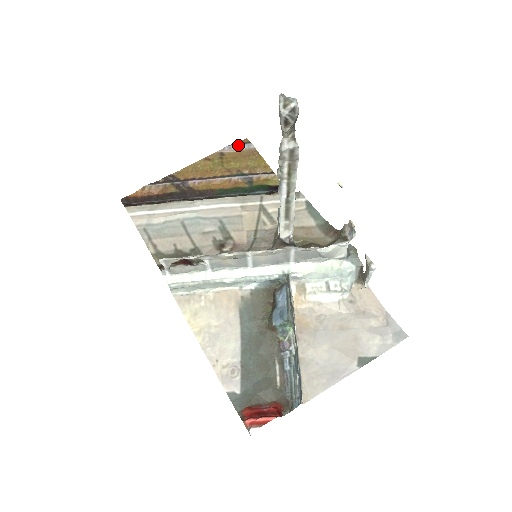
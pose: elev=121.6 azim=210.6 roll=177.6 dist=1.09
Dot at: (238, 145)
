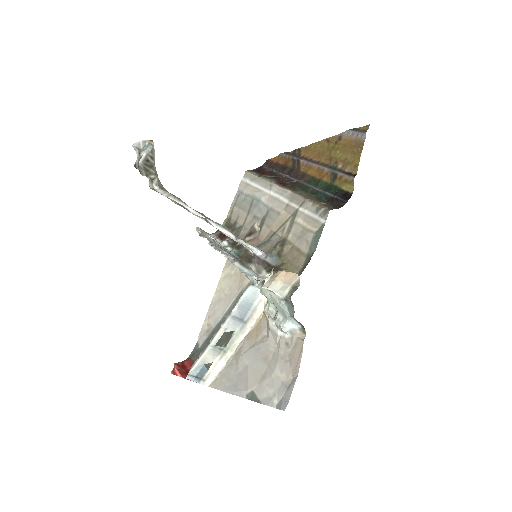
Dot at: (355, 131)
